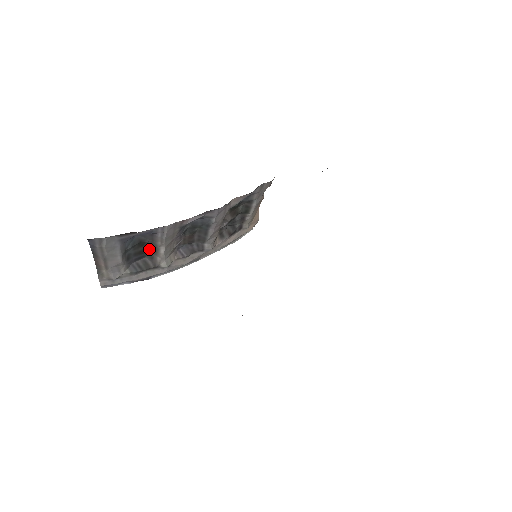
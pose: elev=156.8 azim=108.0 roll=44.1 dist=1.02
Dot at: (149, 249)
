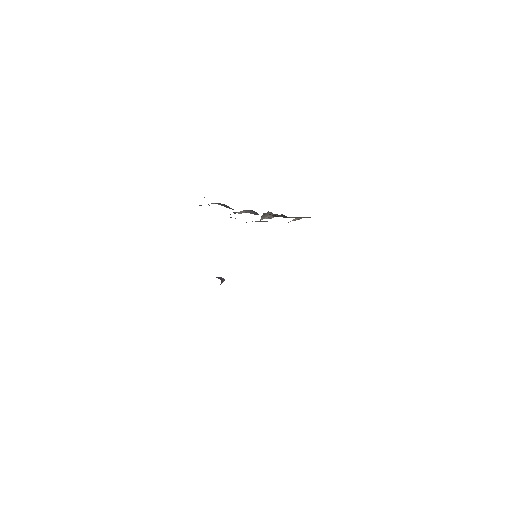
Dot at: occluded
